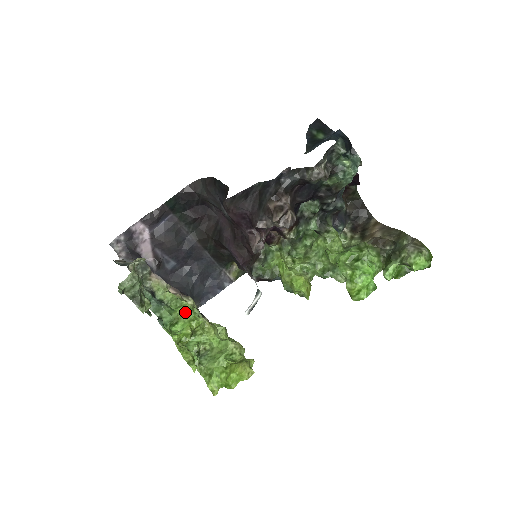
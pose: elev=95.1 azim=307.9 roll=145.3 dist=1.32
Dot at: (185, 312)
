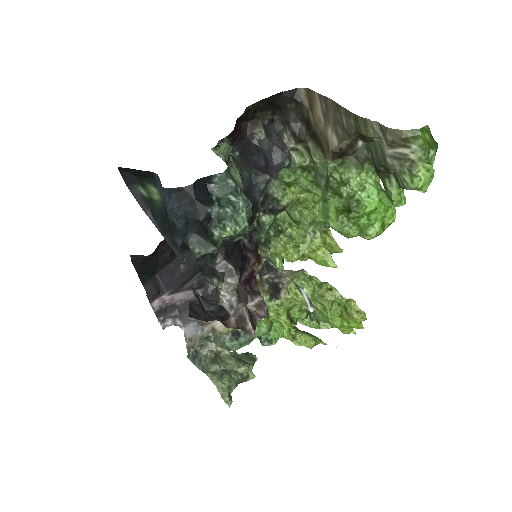
Dot at: (267, 317)
